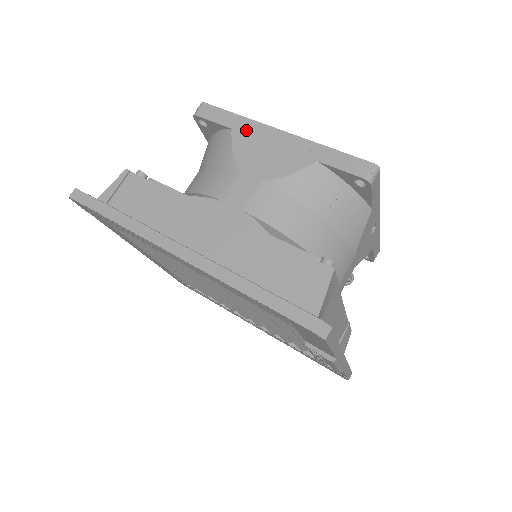
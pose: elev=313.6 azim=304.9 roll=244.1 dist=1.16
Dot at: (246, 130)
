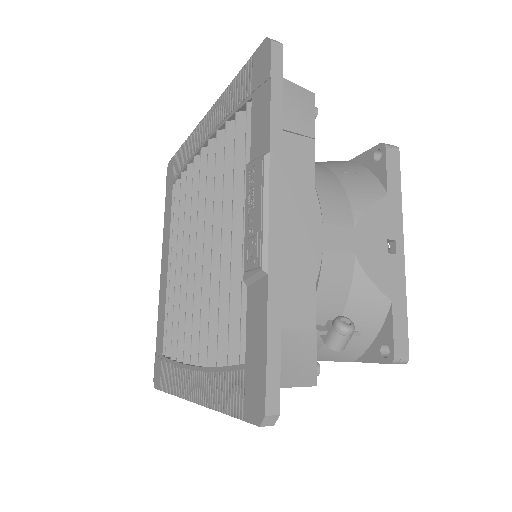
Dot at: occluded
